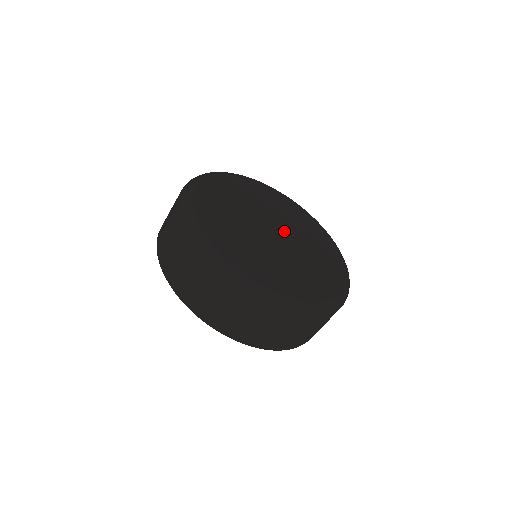
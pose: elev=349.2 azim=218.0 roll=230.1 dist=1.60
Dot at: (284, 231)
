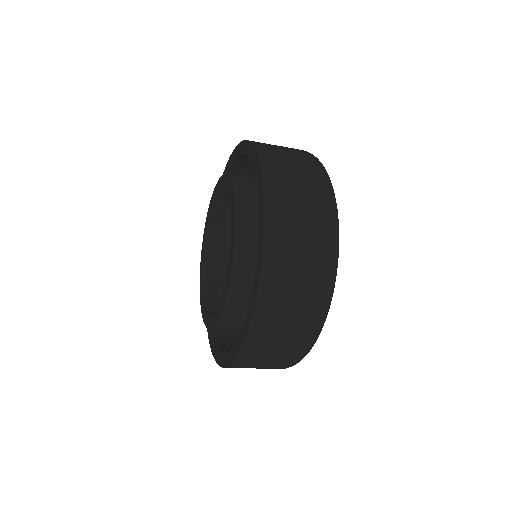
Dot at: occluded
